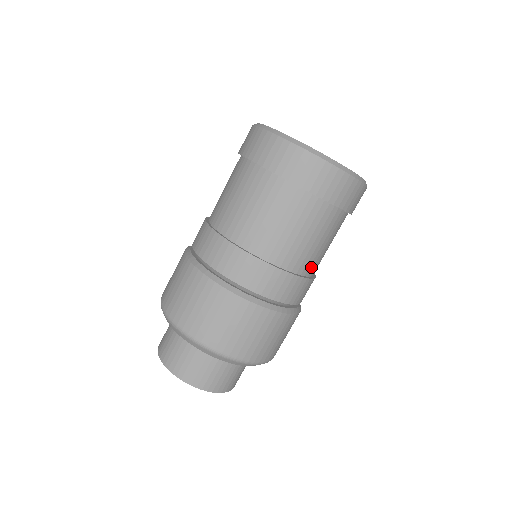
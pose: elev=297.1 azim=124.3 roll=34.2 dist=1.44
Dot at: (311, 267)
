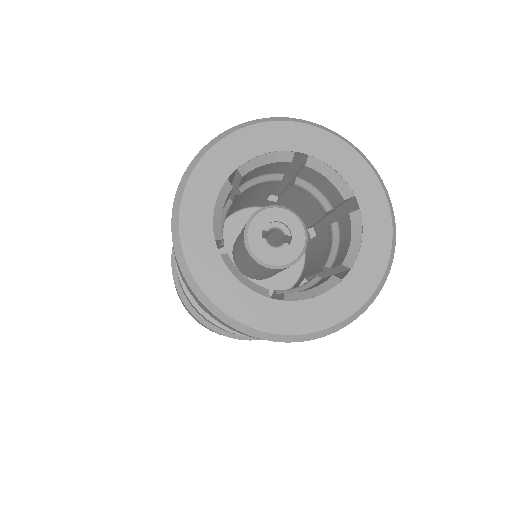
Dot at: occluded
